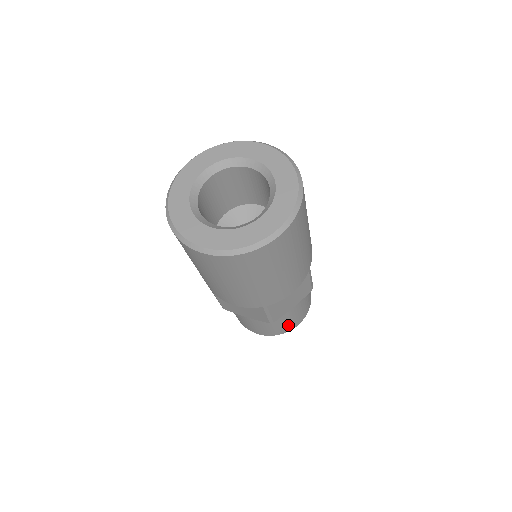
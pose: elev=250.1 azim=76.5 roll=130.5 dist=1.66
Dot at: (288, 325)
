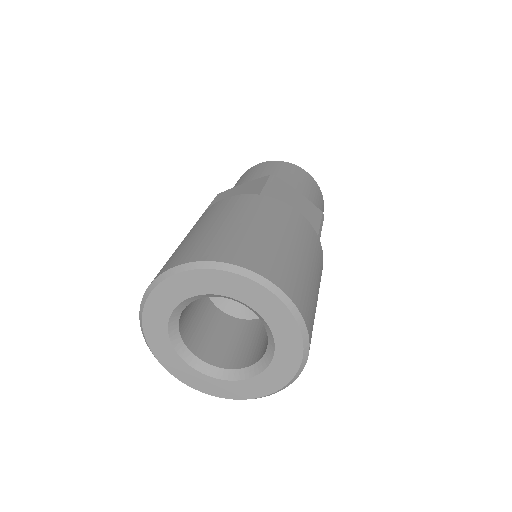
Dot at: occluded
